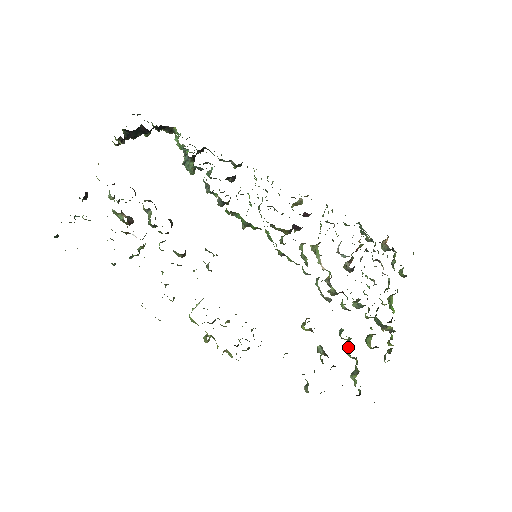
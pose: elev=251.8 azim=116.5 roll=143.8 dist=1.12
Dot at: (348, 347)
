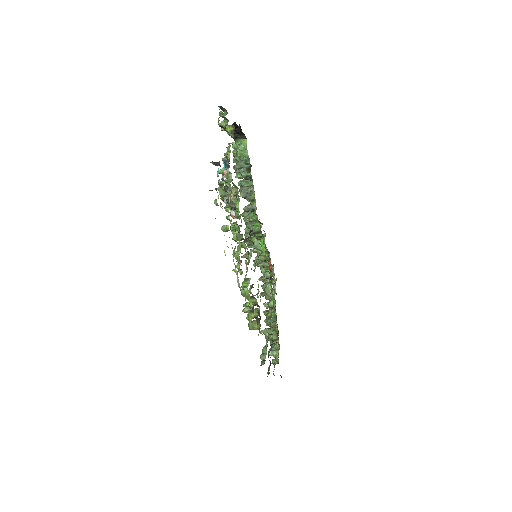
Dot at: (277, 332)
